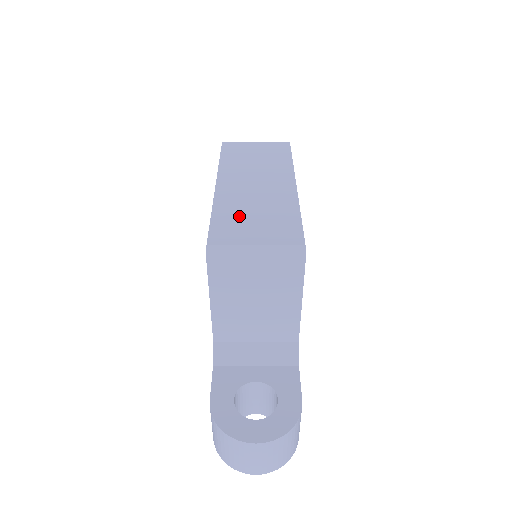
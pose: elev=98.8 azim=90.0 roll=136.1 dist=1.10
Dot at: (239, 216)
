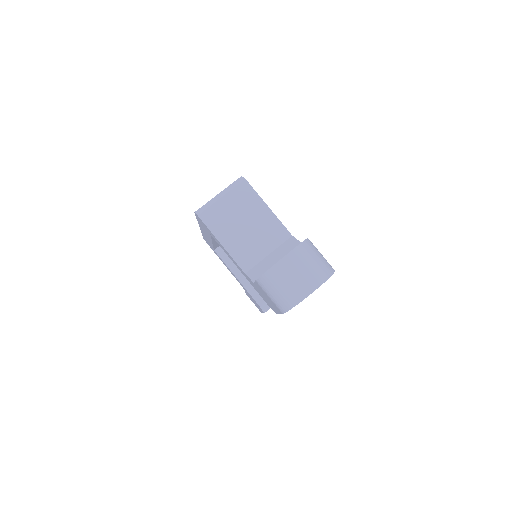
Dot at: occluded
